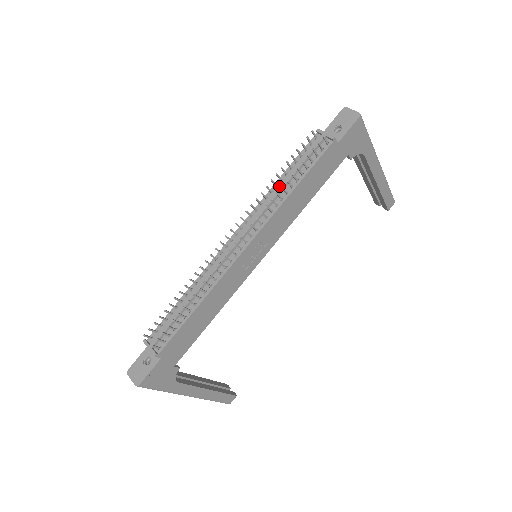
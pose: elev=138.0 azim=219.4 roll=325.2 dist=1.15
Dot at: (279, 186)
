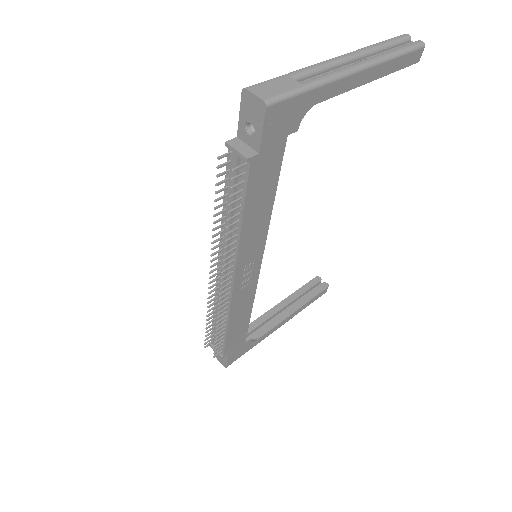
Dot at: (226, 222)
